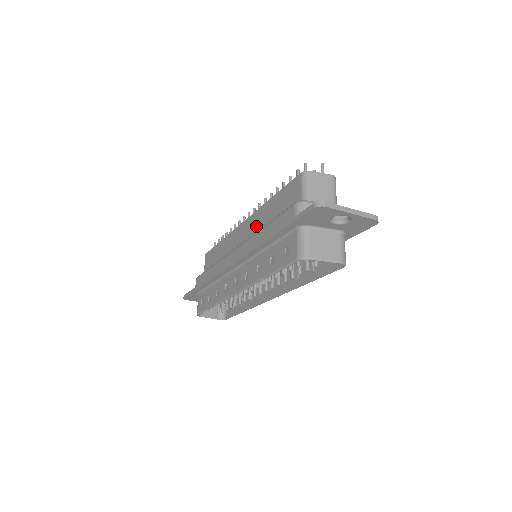
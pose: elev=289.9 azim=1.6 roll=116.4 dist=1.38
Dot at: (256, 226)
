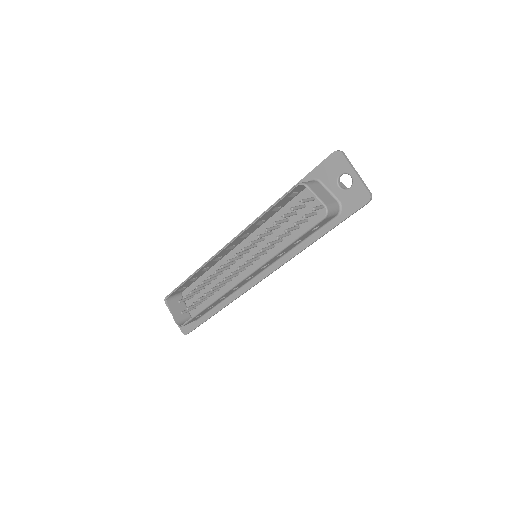
Dot at: occluded
